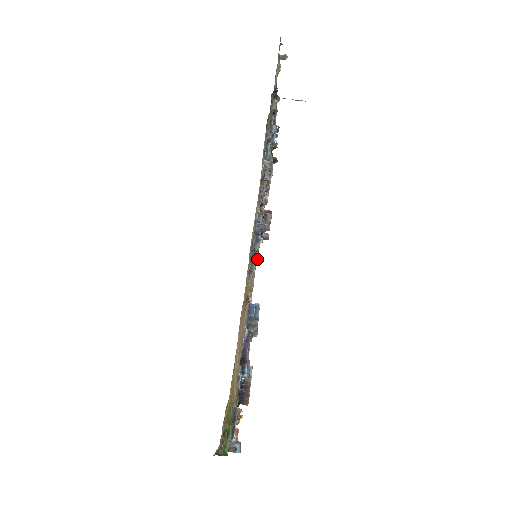
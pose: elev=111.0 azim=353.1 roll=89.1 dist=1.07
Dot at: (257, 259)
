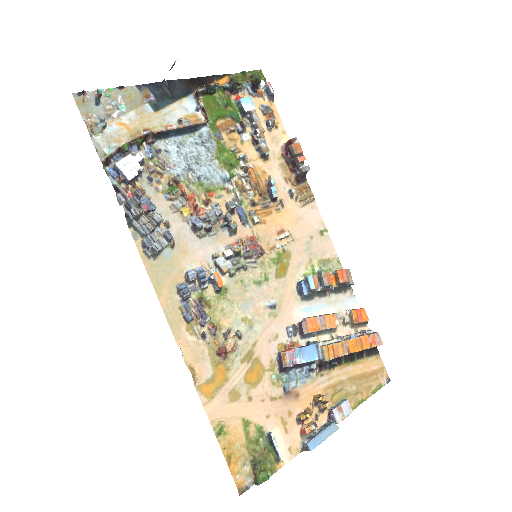
Dot at: (310, 201)
